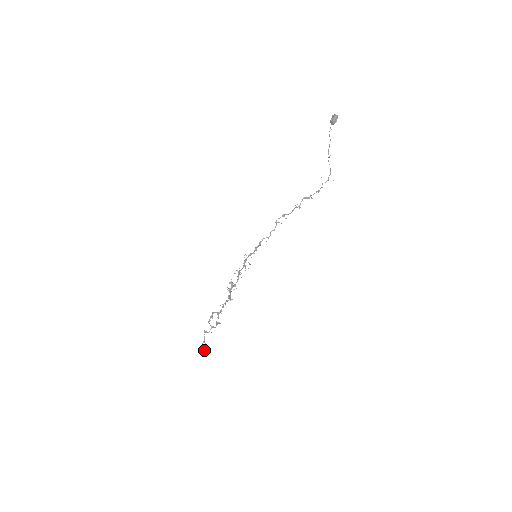
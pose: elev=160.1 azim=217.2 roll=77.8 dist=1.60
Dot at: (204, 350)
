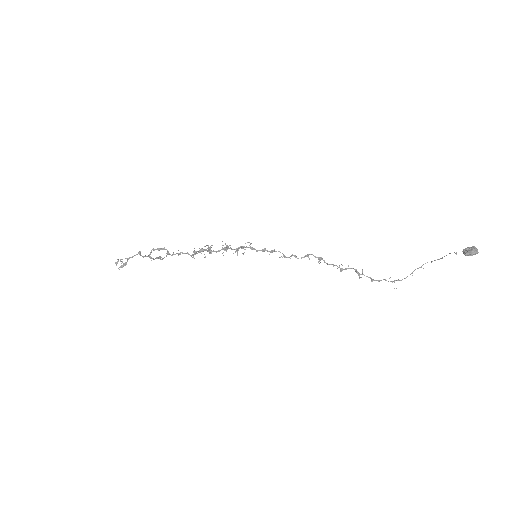
Dot at: (121, 263)
